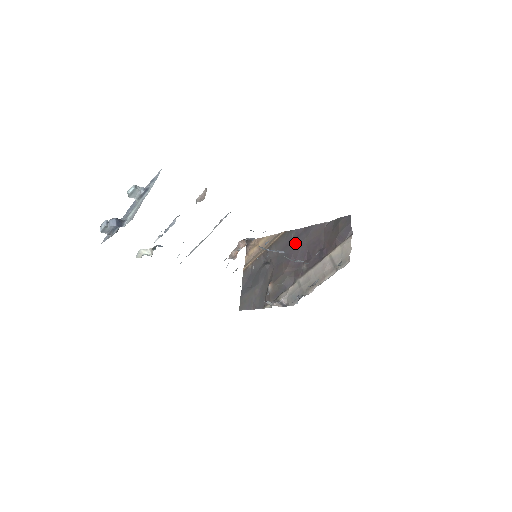
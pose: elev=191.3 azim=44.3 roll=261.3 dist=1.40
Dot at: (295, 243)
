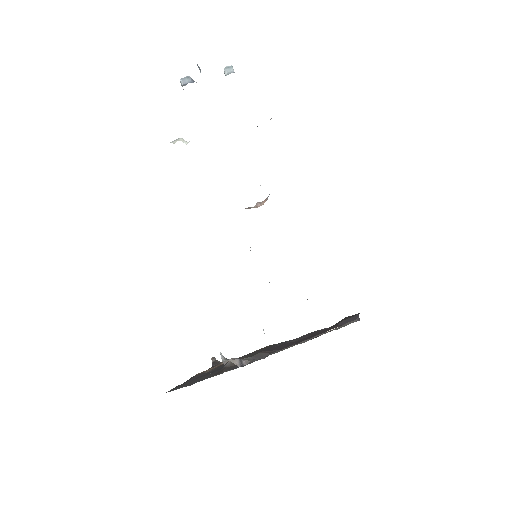
Dot at: (281, 344)
